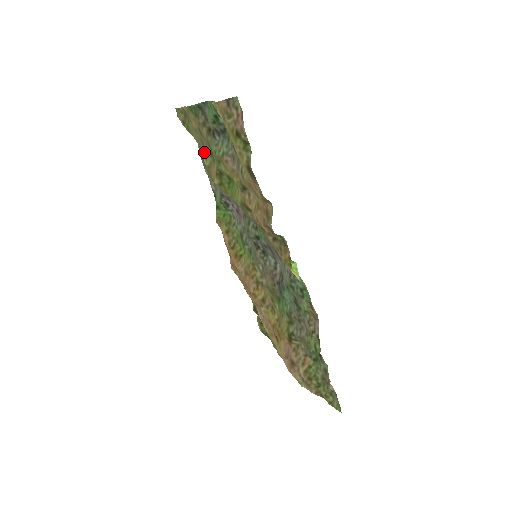
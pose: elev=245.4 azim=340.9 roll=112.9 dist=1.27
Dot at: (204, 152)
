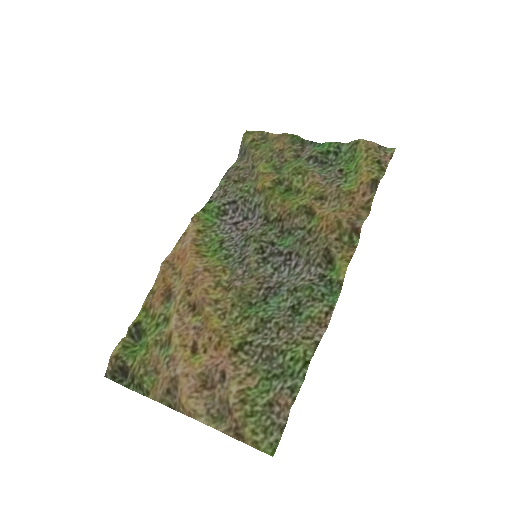
Dot at: (266, 164)
